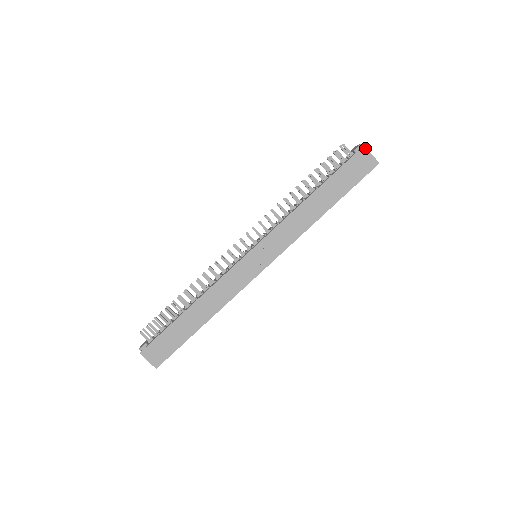
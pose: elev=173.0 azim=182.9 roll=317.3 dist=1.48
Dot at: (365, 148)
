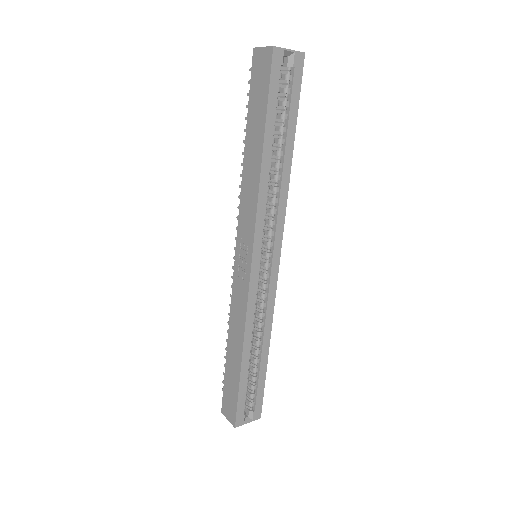
Dot at: (255, 49)
